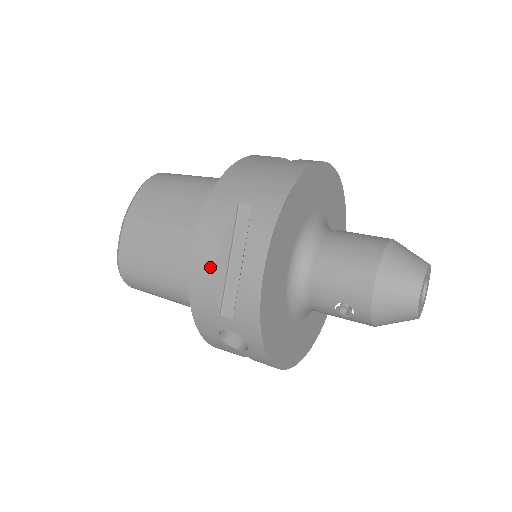
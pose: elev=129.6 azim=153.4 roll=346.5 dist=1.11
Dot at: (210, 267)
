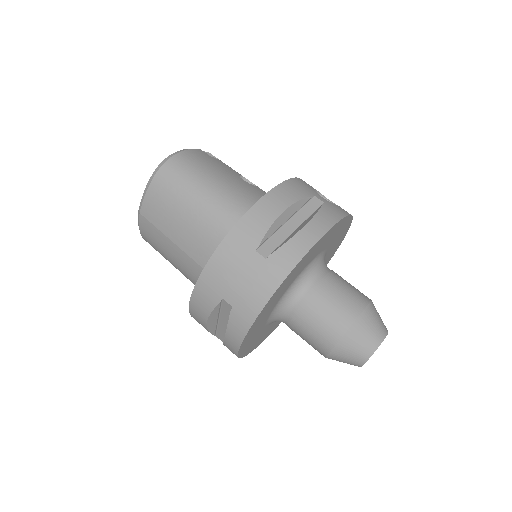
Dot at: (203, 323)
